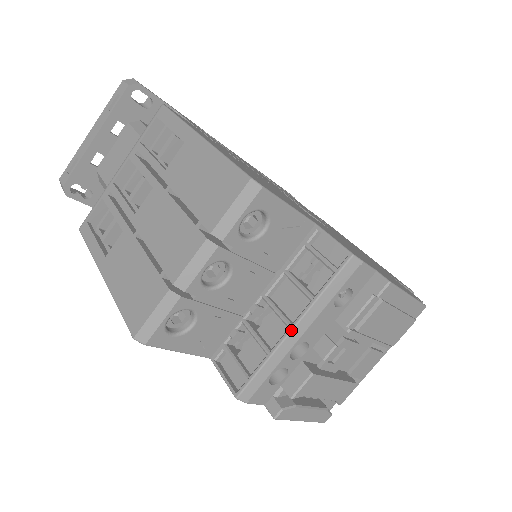
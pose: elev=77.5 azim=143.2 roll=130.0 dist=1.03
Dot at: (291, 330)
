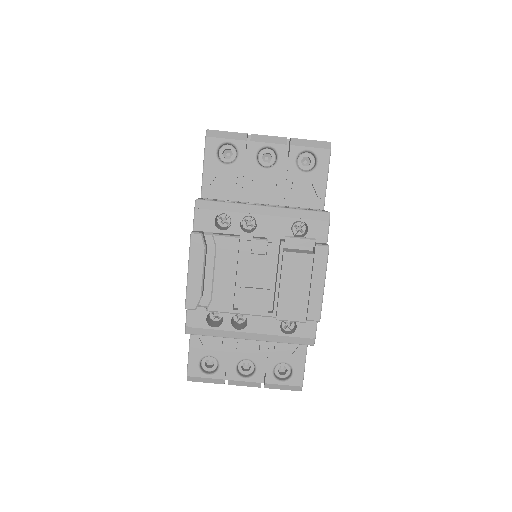
Dot at: (262, 205)
